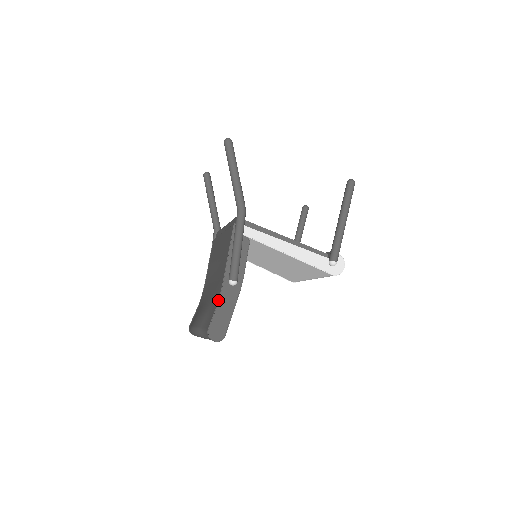
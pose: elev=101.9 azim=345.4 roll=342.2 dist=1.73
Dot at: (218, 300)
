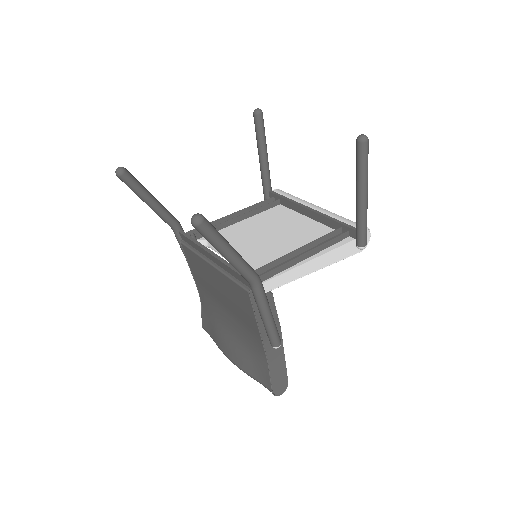
Dot at: (267, 364)
